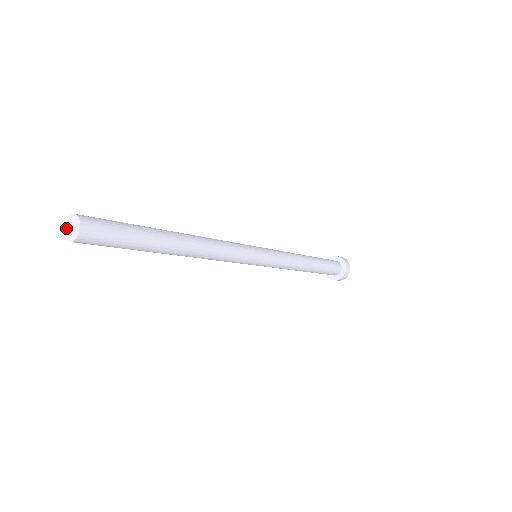
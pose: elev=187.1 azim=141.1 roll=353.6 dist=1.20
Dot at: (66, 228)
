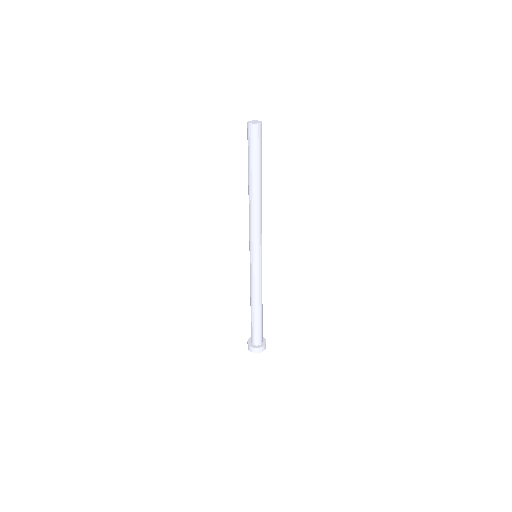
Dot at: (250, 123)
